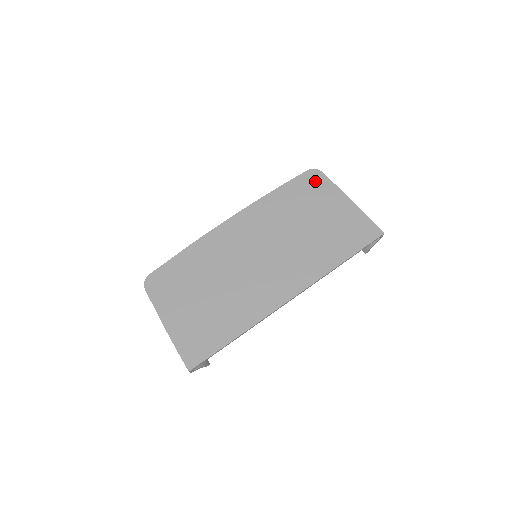
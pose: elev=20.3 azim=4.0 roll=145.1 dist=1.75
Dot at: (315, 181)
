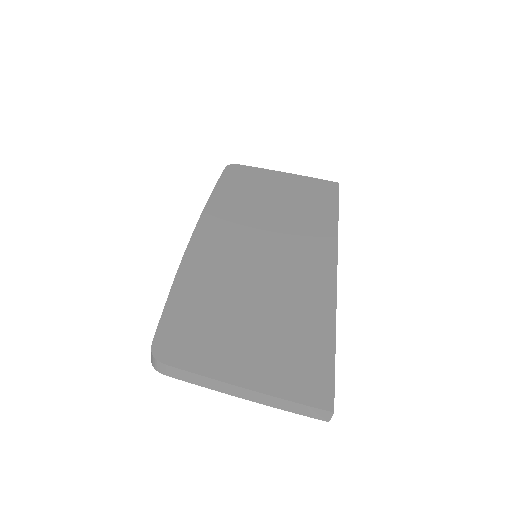
Dot at: (241, 172)
